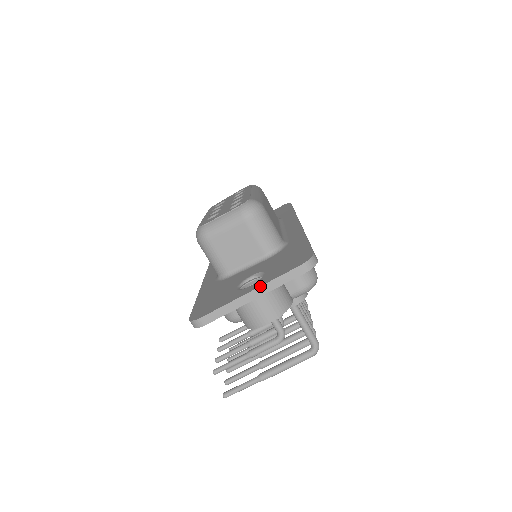
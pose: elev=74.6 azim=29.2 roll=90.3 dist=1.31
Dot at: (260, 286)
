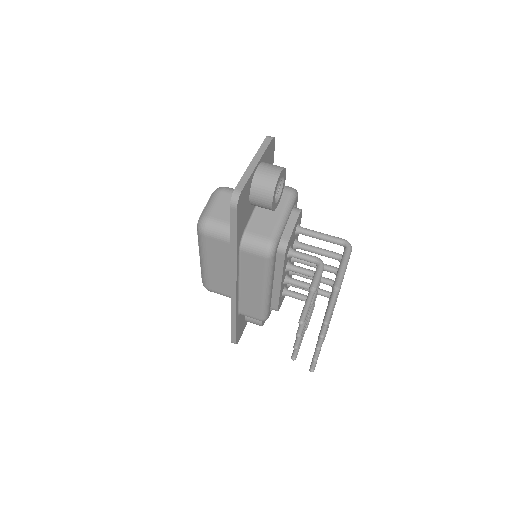
Dot at: (254, 156)
